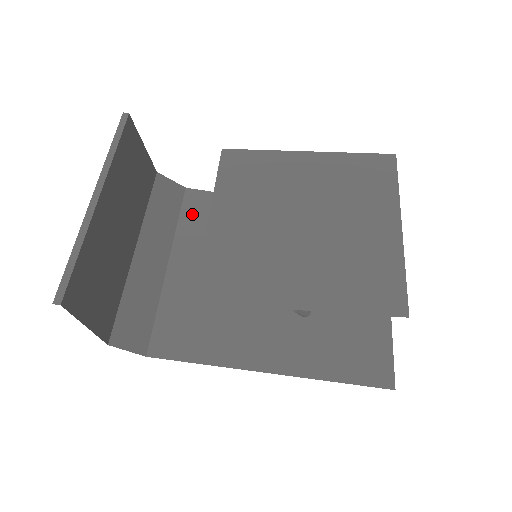
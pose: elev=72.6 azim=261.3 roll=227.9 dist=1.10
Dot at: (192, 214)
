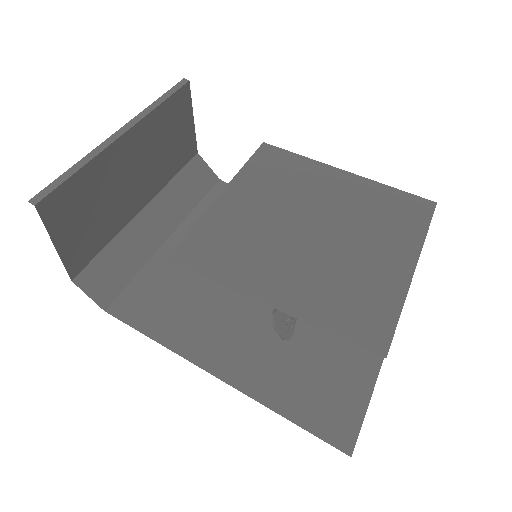
Dot at: occluded
